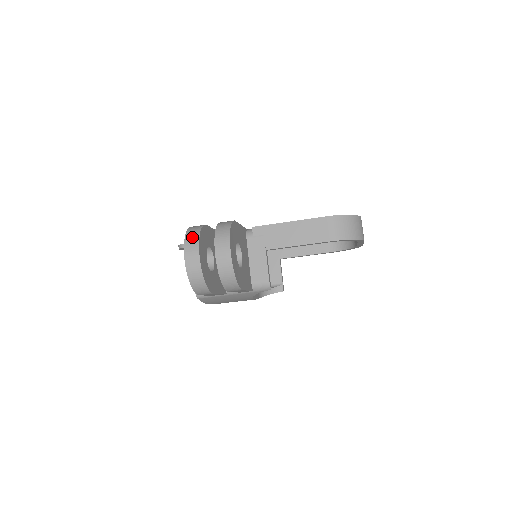
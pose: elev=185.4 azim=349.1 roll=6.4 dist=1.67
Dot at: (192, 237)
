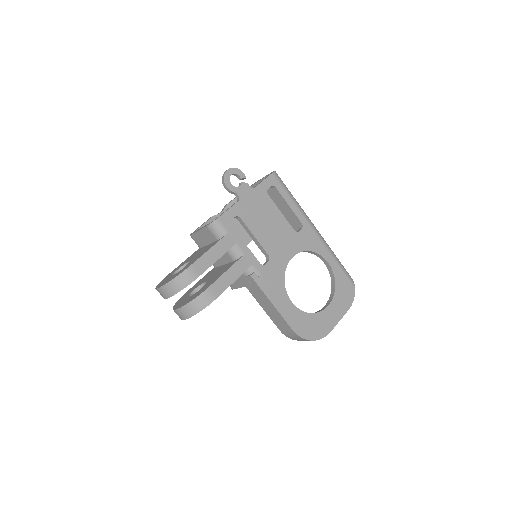
Dot at: (171, 289)
